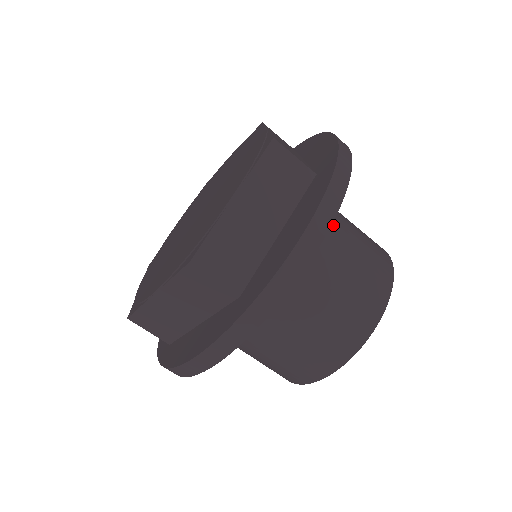
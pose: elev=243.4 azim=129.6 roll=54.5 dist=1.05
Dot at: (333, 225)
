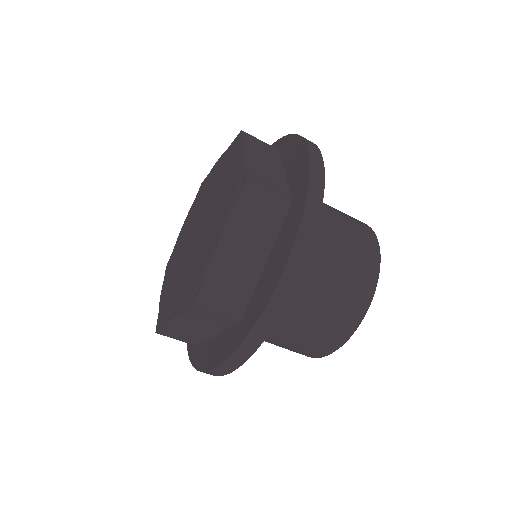
Dot at: (318, 231)
